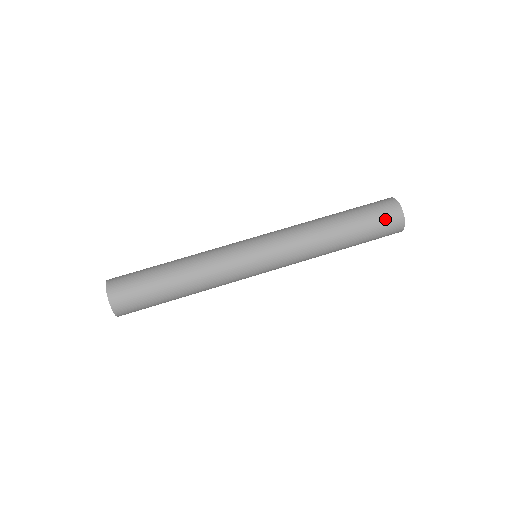
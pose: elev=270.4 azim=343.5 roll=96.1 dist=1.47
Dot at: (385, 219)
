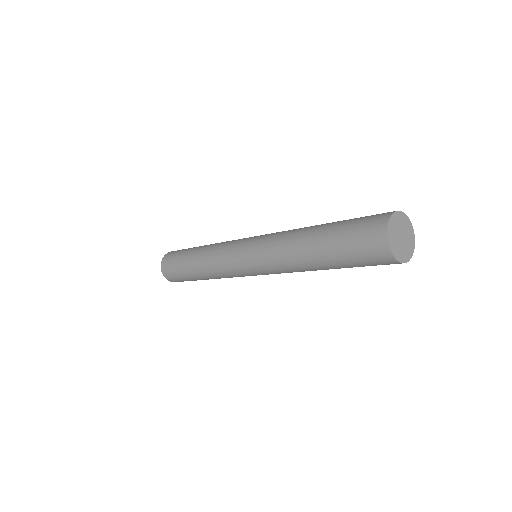
Dot at: (368, 258)
